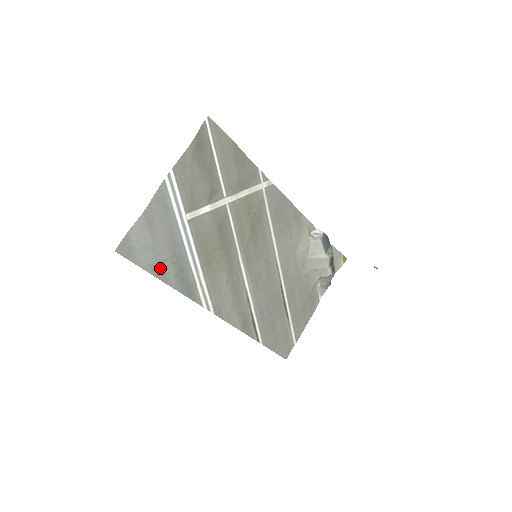
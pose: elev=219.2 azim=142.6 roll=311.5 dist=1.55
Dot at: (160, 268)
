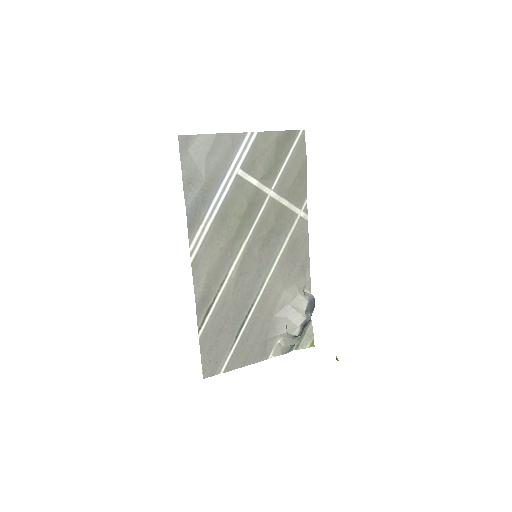
Dot at: (191, 182)
